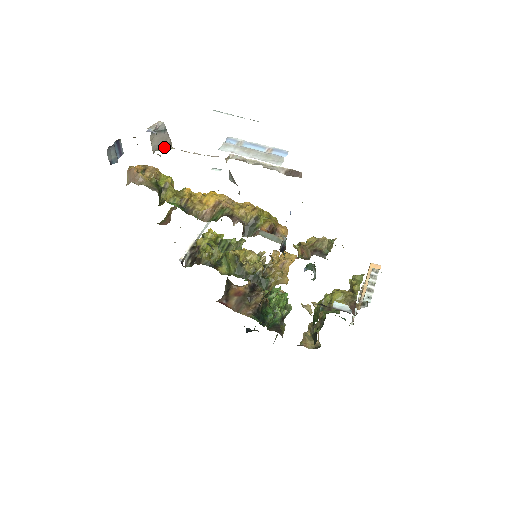
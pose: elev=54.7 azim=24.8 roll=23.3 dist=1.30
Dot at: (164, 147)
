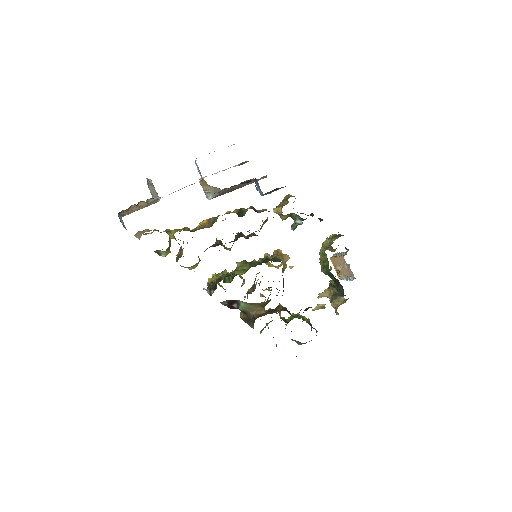
Dot at: (156, 197)
